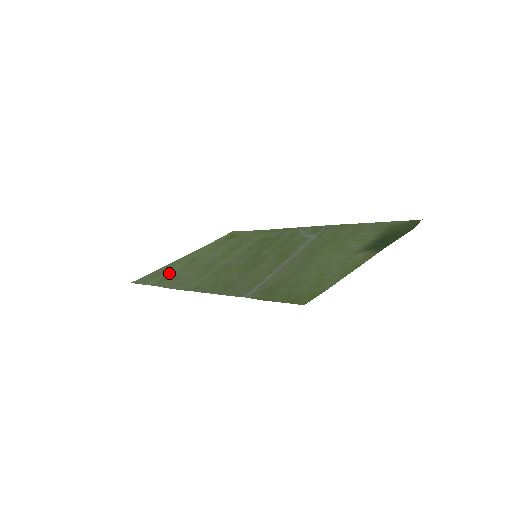
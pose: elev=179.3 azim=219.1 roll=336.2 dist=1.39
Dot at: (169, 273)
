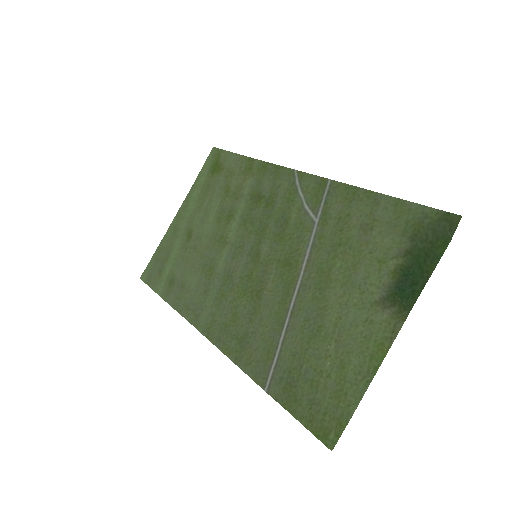
Dot at: (172, 268)
